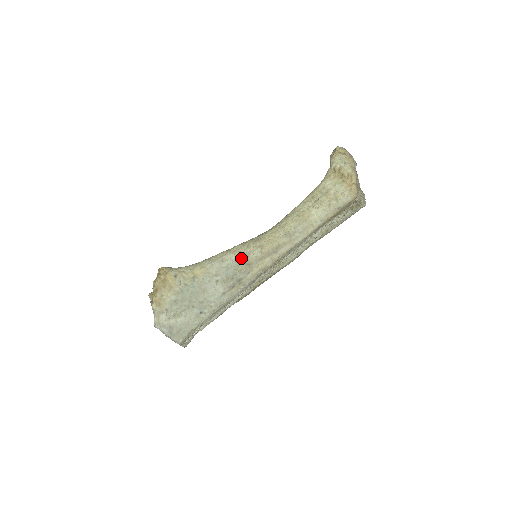
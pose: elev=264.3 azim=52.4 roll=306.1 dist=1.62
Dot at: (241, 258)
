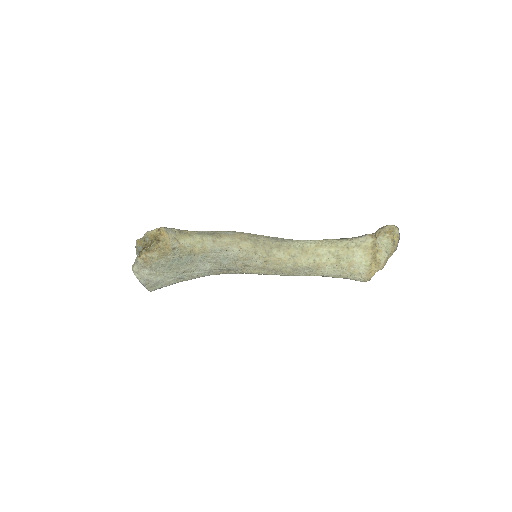
Dot at: (243, 257)
